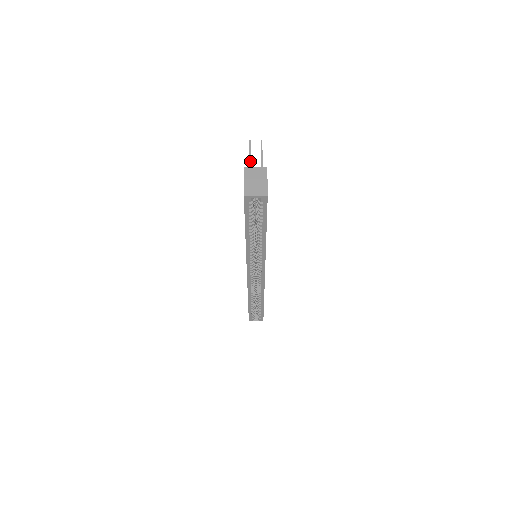
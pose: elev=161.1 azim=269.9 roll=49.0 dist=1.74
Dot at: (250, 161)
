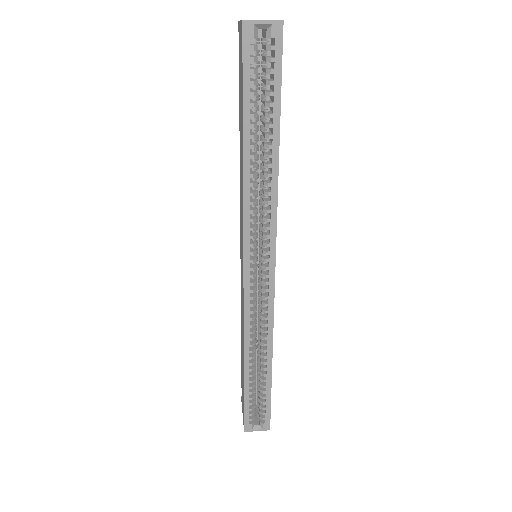
Dot at: occluded
